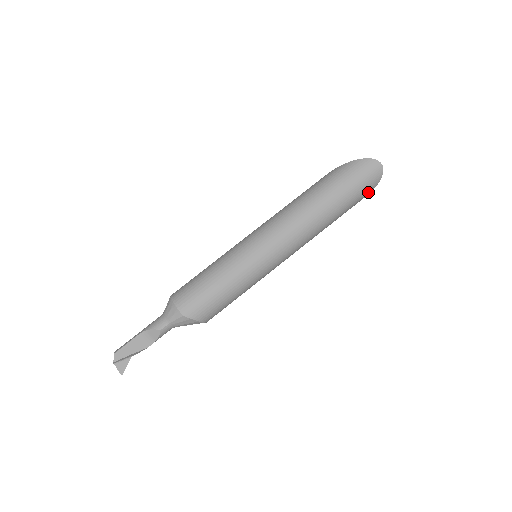
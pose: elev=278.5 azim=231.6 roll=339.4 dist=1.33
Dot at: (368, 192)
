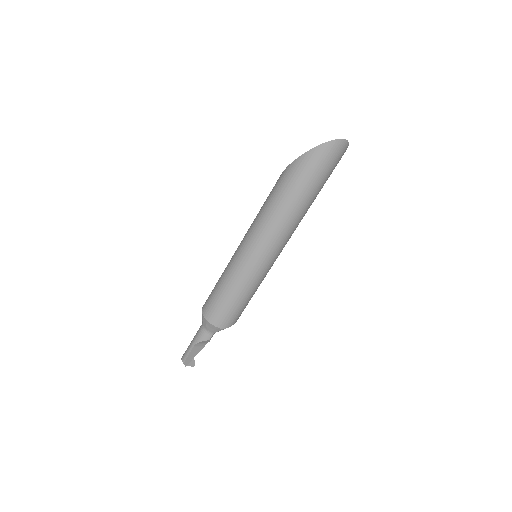
Dot at: occluded
